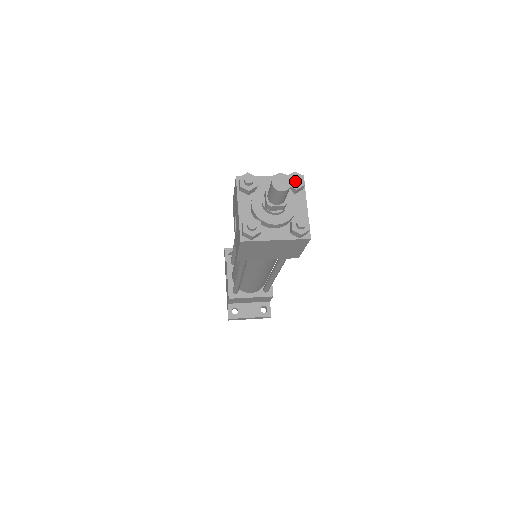
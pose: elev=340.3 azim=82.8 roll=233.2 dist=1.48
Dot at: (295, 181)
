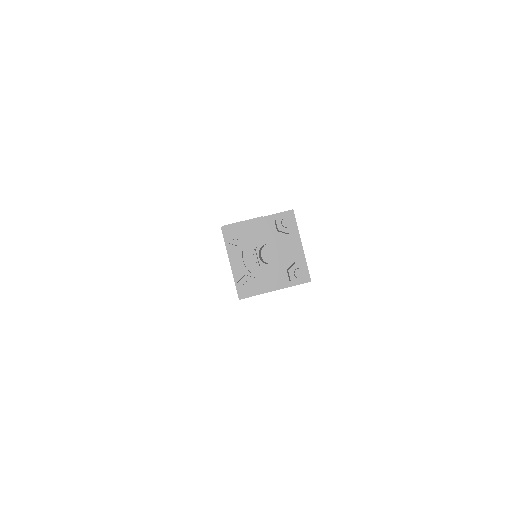
Dot at: (285, 226)
